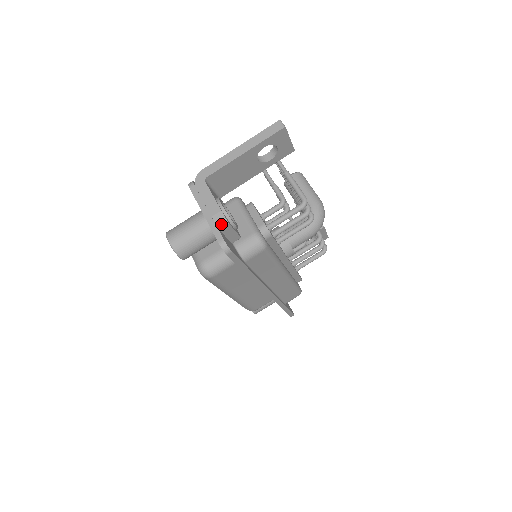
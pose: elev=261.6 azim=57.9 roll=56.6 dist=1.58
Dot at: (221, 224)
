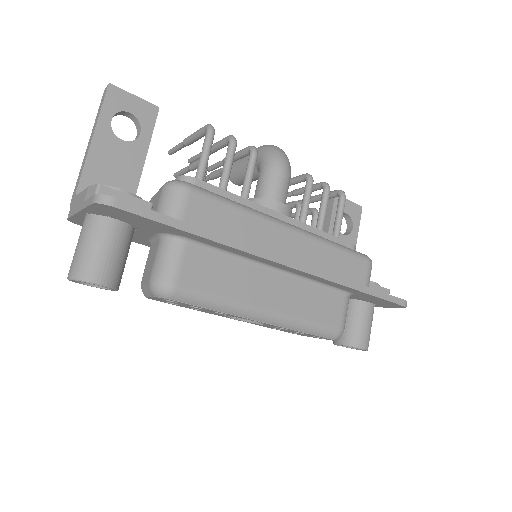
Dot at: (93, 194)
